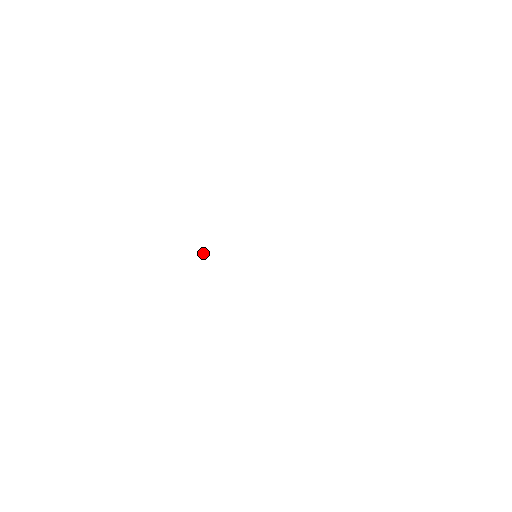
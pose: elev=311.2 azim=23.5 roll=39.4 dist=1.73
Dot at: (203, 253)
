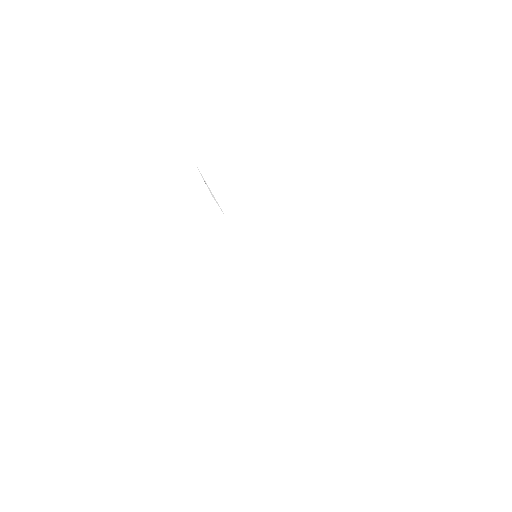
Dot at: occluded
